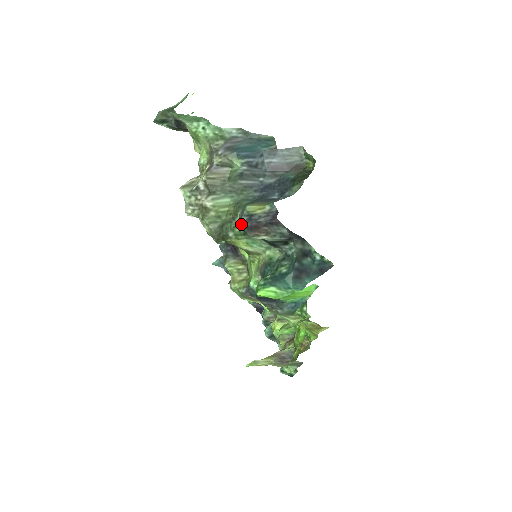
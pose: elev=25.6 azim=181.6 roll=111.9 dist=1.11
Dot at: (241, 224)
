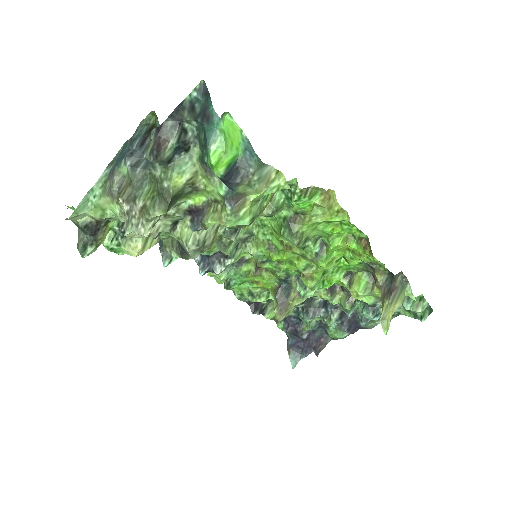
Dot at: (154, 162)
